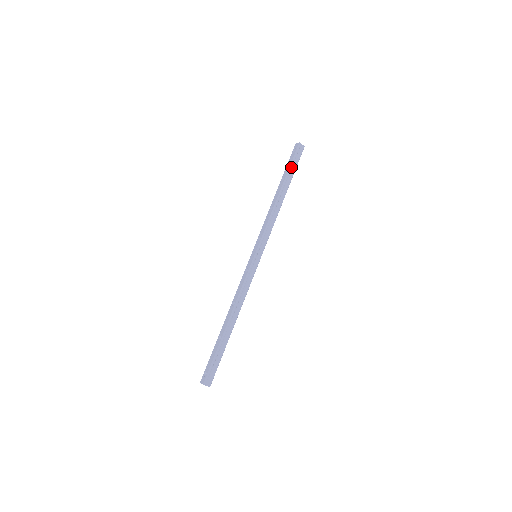
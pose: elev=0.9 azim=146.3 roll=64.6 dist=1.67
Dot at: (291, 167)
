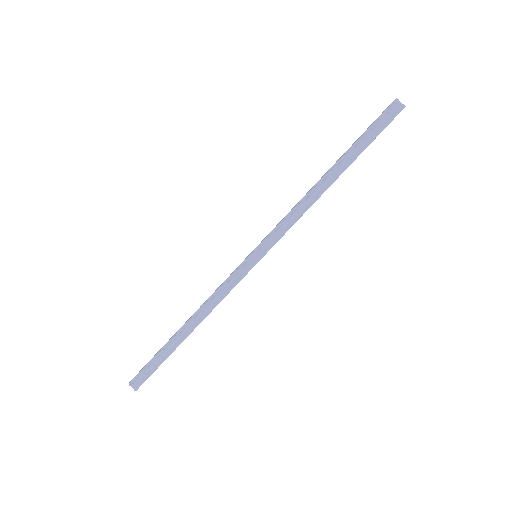
Dot at: (363, 137)
